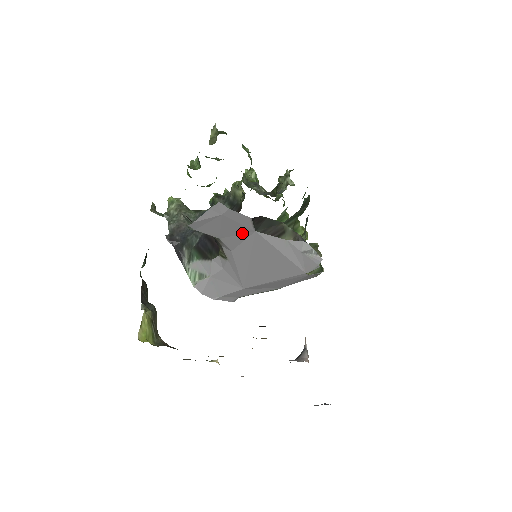
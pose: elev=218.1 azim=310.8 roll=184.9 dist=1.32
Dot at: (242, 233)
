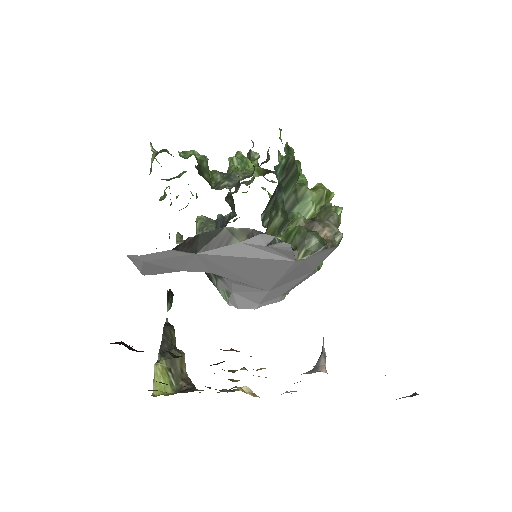
Dot at: (190, 260)
